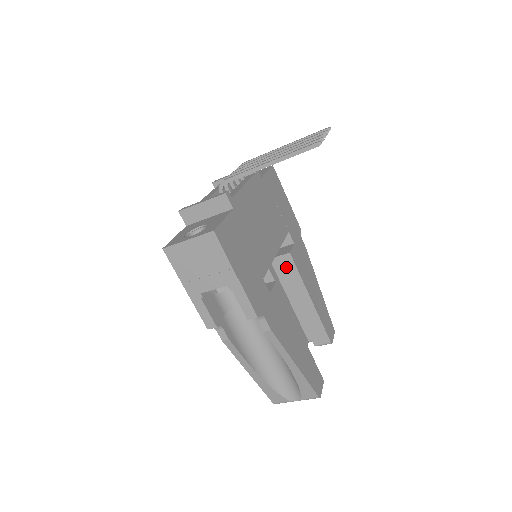
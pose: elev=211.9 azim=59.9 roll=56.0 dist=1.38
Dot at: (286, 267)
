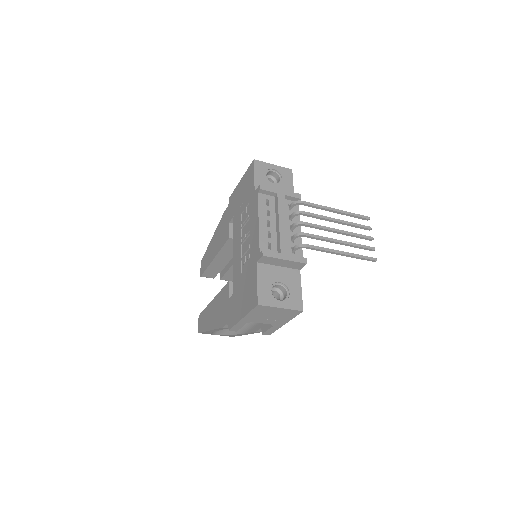
Dot at: occluded
